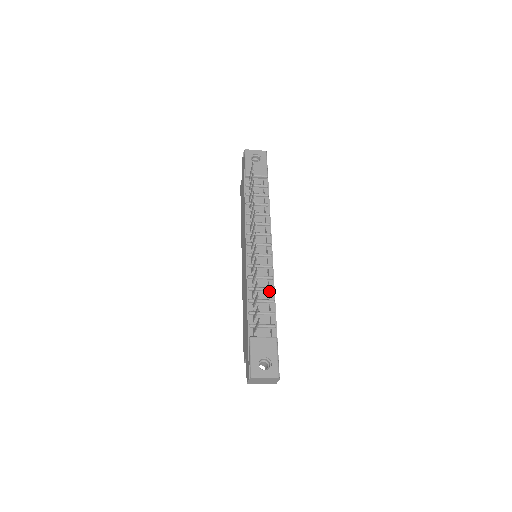
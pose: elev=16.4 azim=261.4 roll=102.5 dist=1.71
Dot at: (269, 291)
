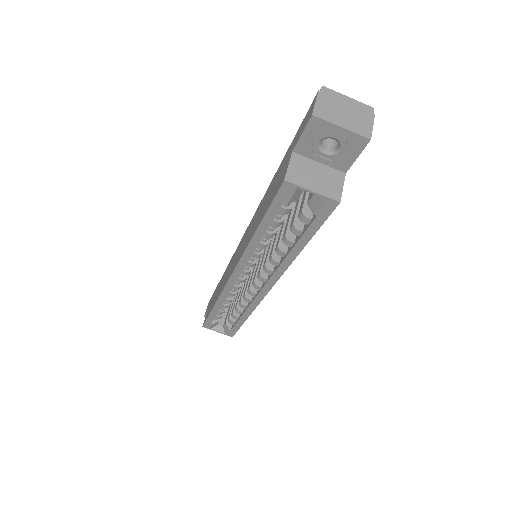
Dot at: occluded
